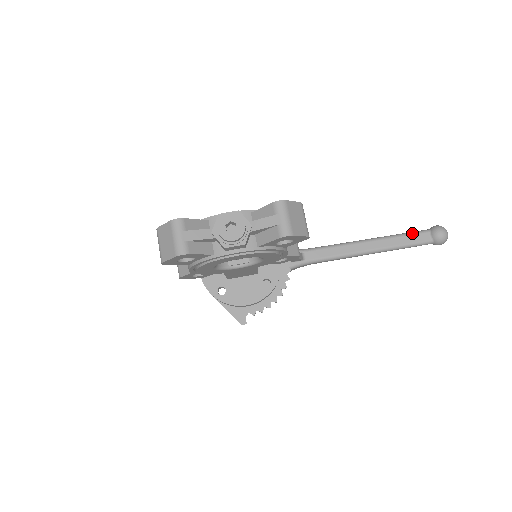
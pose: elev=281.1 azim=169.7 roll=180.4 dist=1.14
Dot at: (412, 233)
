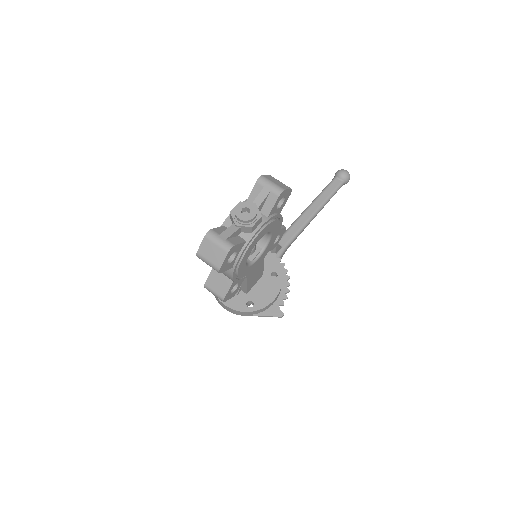
Dot at: (328, 185)
